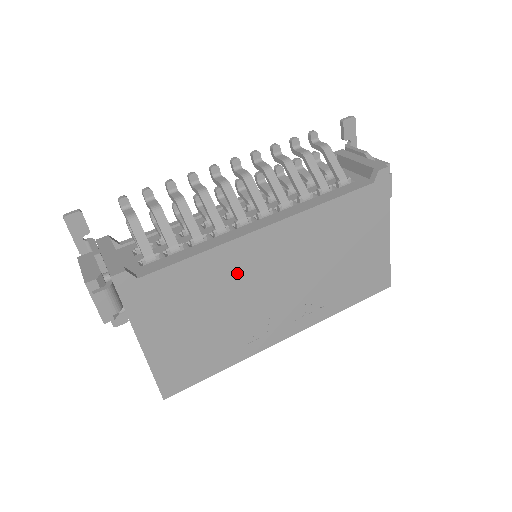
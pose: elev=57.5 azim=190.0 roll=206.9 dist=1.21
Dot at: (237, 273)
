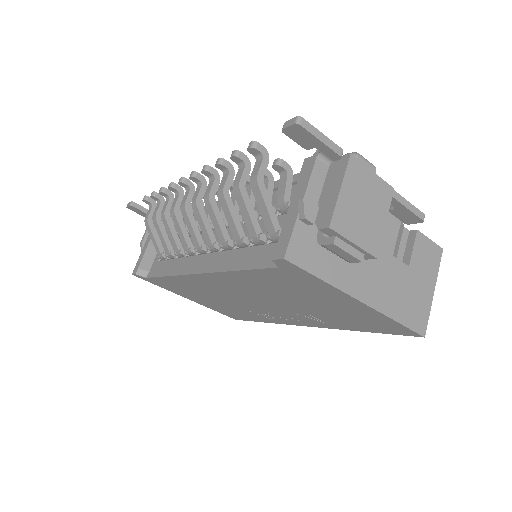
Dot at: (208, 289)
